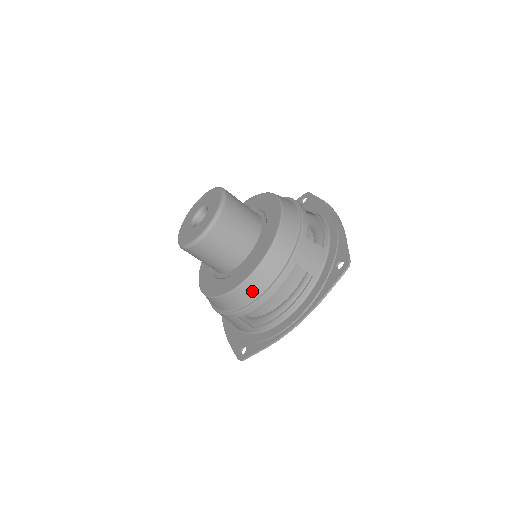
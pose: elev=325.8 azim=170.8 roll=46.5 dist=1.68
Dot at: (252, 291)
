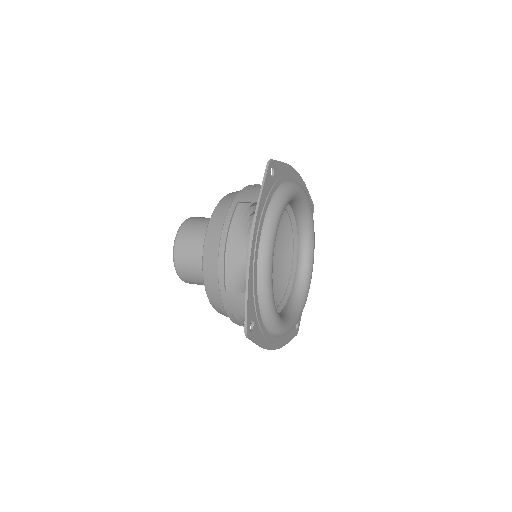
Dot at: (213, 249)
